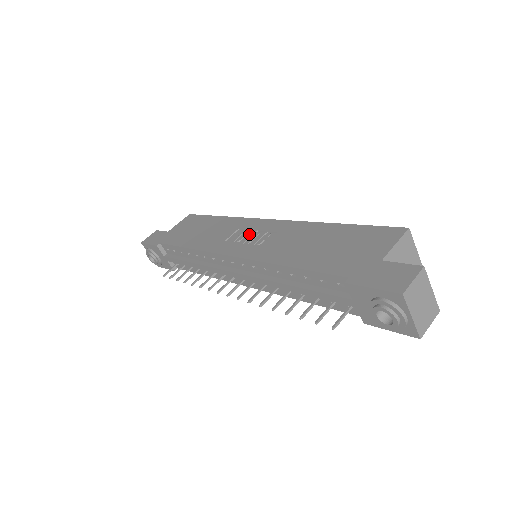
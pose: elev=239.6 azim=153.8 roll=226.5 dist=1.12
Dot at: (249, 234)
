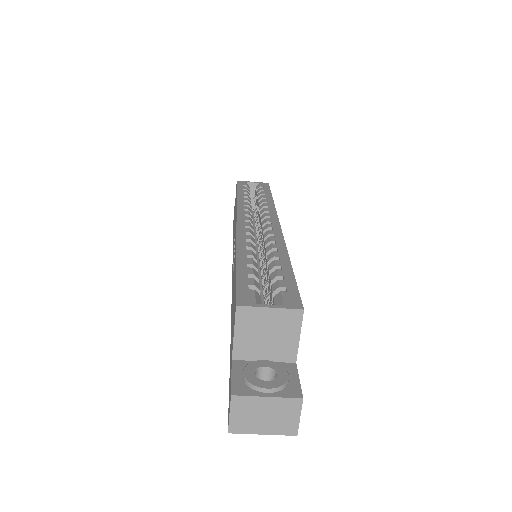
Dot at: occluded
